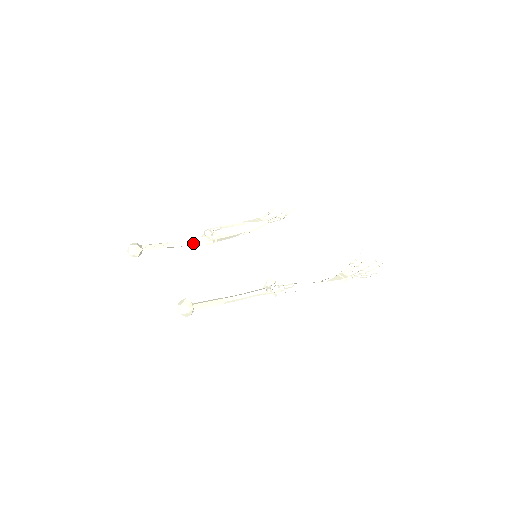
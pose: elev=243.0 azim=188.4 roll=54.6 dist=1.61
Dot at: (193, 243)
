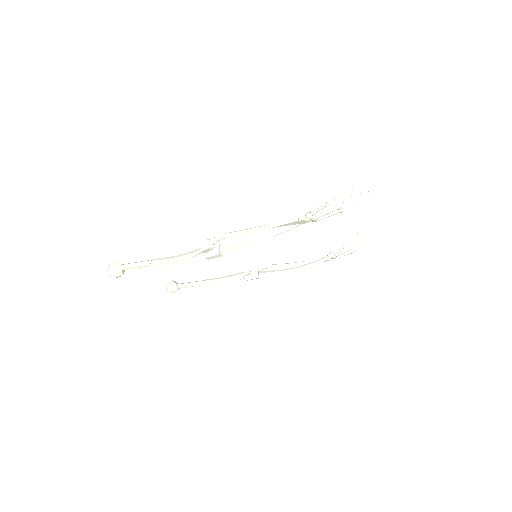
Dot at: (229, 278)
